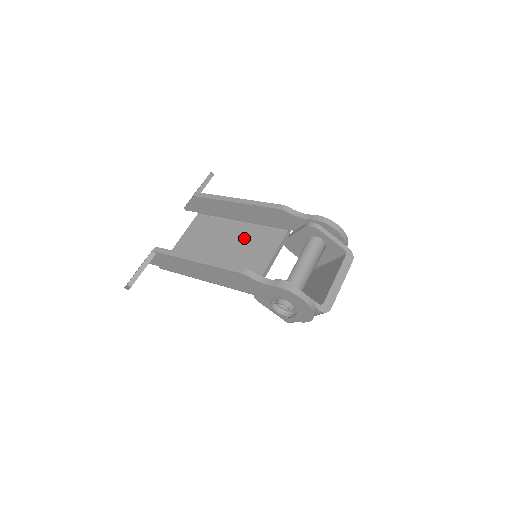
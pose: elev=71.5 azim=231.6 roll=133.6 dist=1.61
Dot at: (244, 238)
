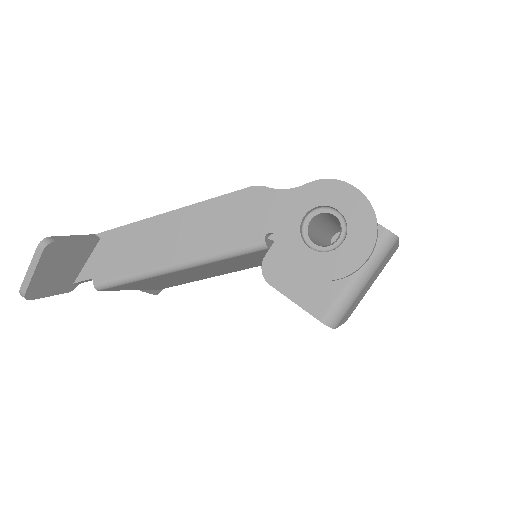
Dot at: occluded
